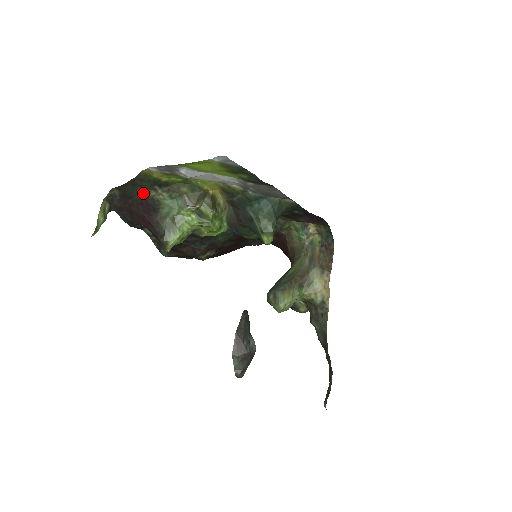
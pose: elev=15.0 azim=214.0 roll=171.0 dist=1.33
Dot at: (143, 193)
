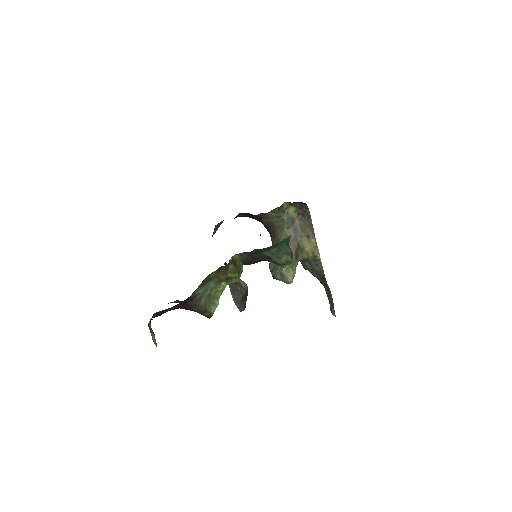
Dot at: (183, 301)
